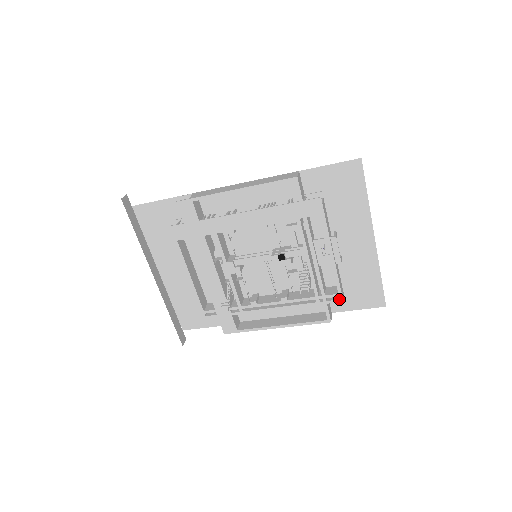
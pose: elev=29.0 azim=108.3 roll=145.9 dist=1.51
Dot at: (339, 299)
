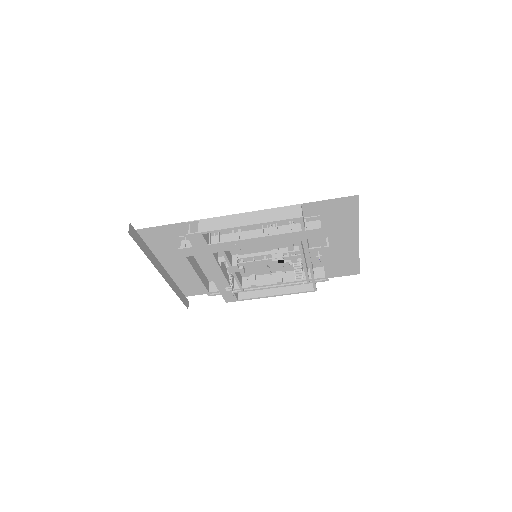
Dot at: (325, 280)
